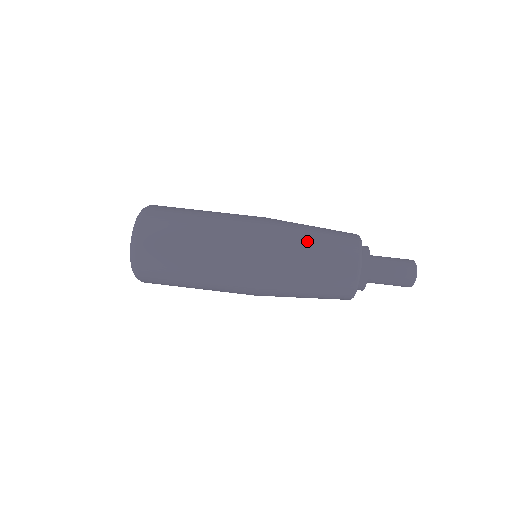
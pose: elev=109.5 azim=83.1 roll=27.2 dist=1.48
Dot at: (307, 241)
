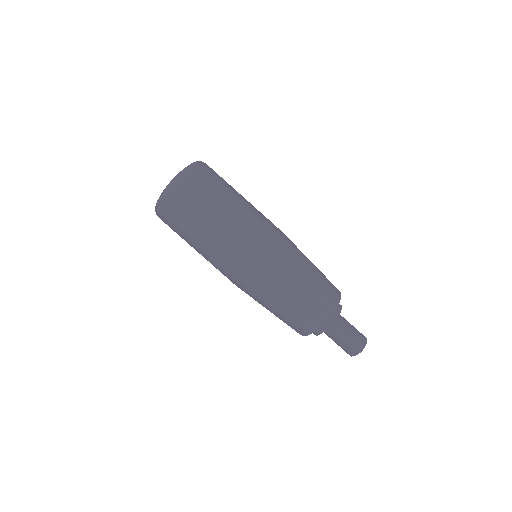
Dot at: (309, 262)
